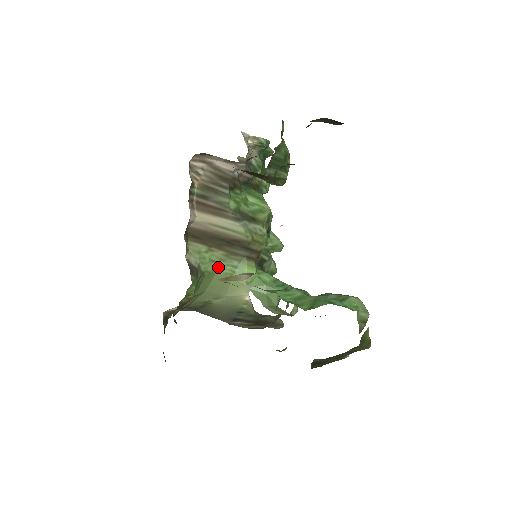
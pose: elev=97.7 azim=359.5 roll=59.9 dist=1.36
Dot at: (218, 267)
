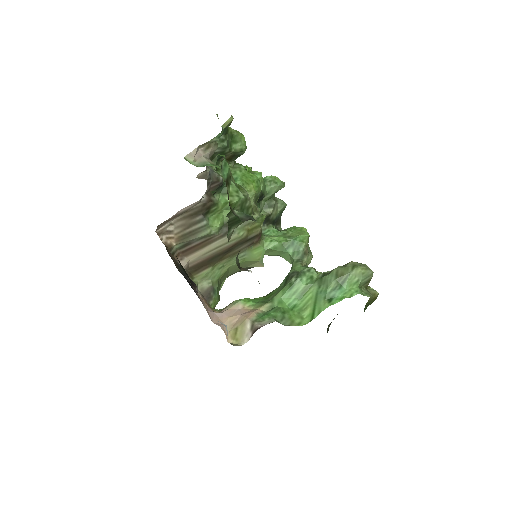
Dot at: (229, 266)
